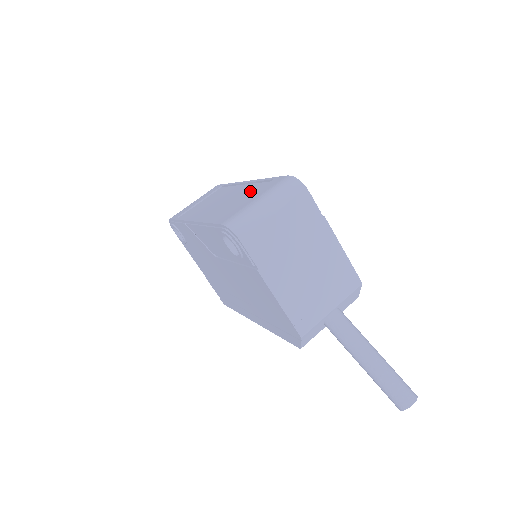
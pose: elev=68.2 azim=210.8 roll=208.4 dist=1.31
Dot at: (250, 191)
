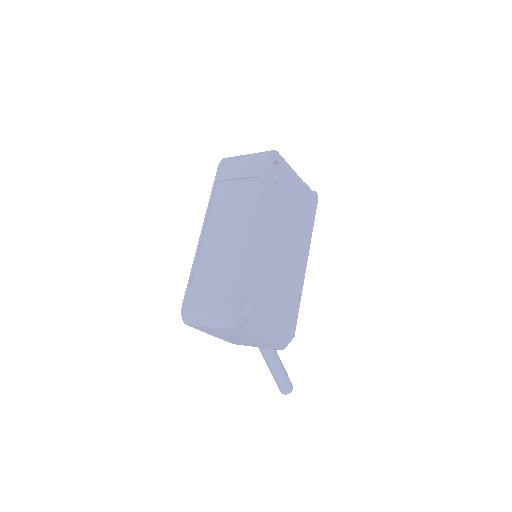
Dot at: (228, 270)
